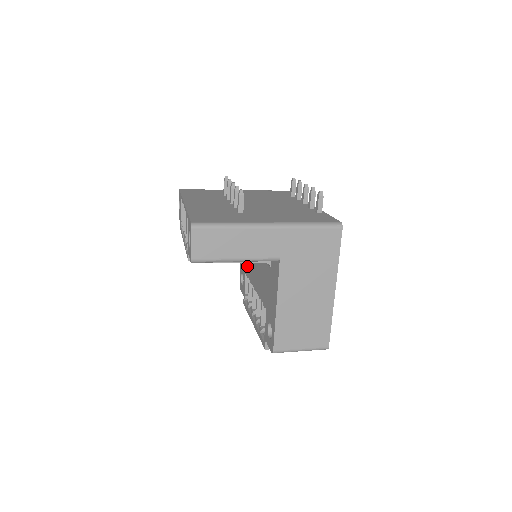
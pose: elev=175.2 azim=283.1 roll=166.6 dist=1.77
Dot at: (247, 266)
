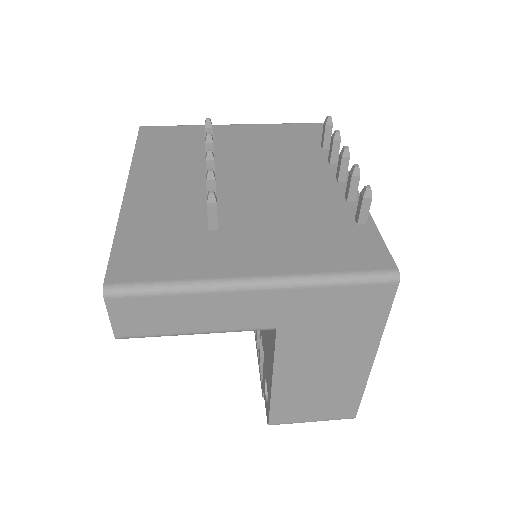
Dot at: occluded
